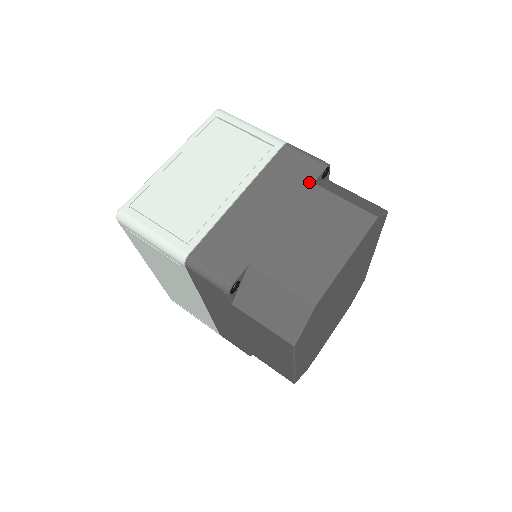
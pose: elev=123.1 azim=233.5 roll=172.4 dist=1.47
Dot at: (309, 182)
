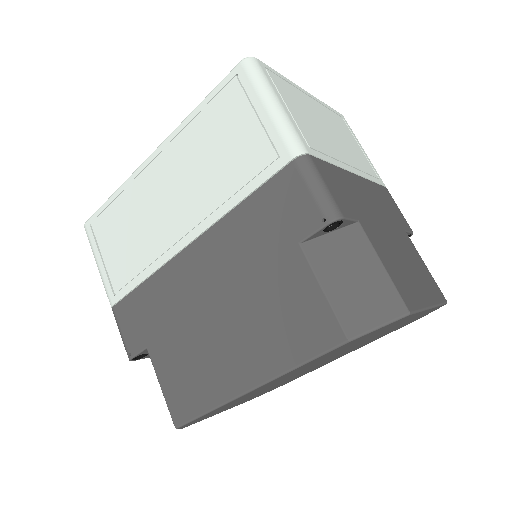
Dot at: (403, 227)
